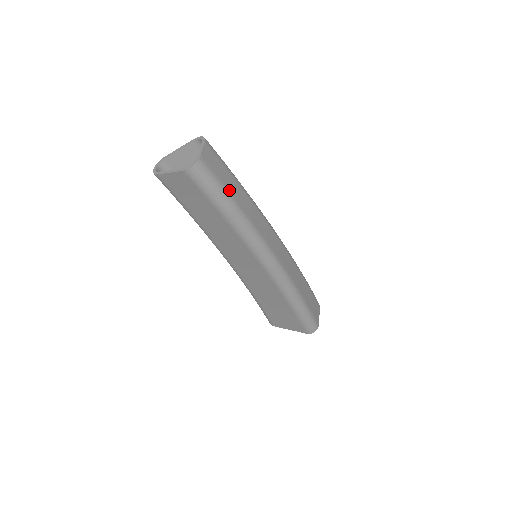
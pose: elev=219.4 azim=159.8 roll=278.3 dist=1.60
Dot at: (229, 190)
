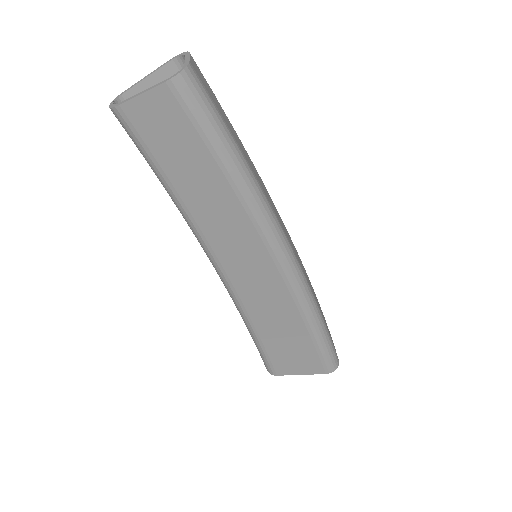
Dot at: (229, 128)
